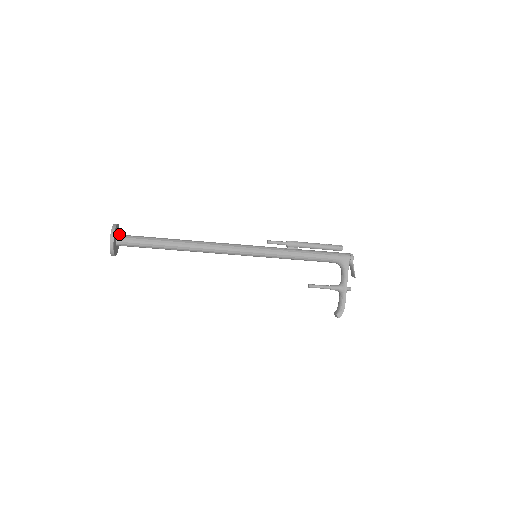
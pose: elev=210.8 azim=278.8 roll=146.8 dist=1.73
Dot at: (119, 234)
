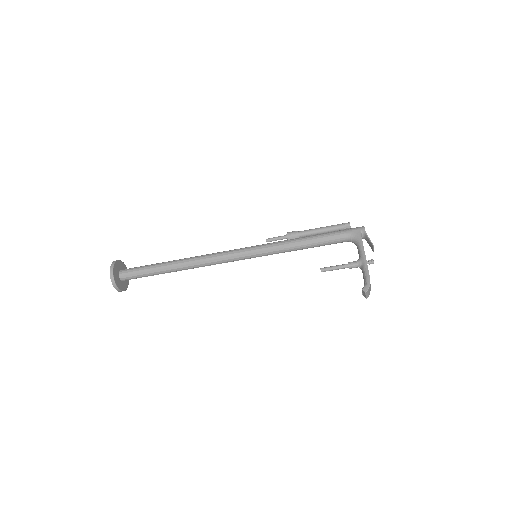
Dot at: occluded
